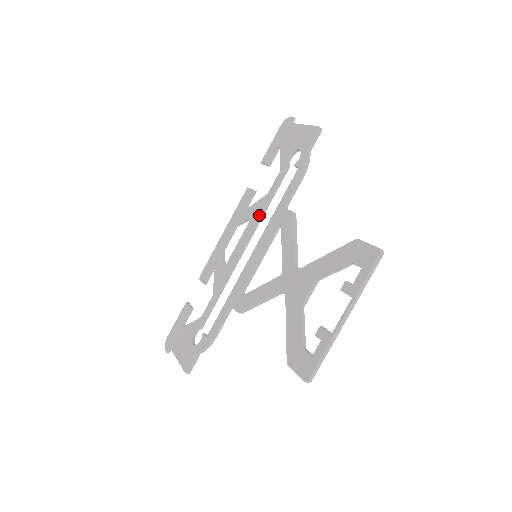
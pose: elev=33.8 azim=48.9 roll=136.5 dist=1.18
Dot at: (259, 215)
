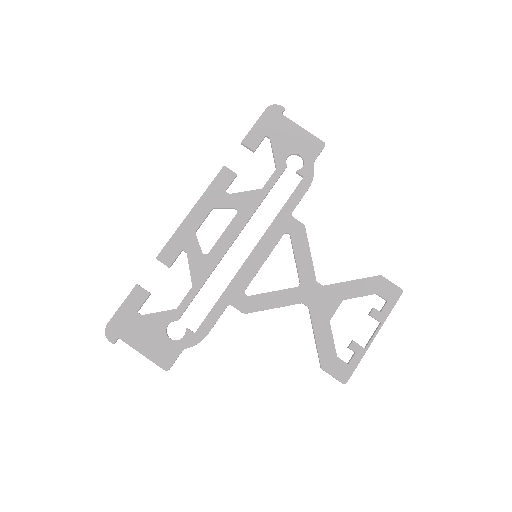
Dot at: (254, 210)
